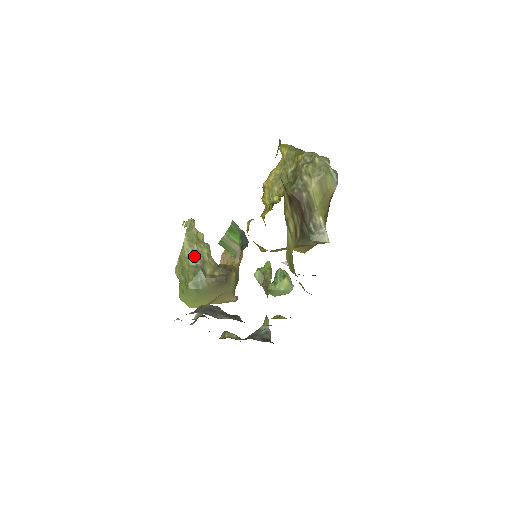
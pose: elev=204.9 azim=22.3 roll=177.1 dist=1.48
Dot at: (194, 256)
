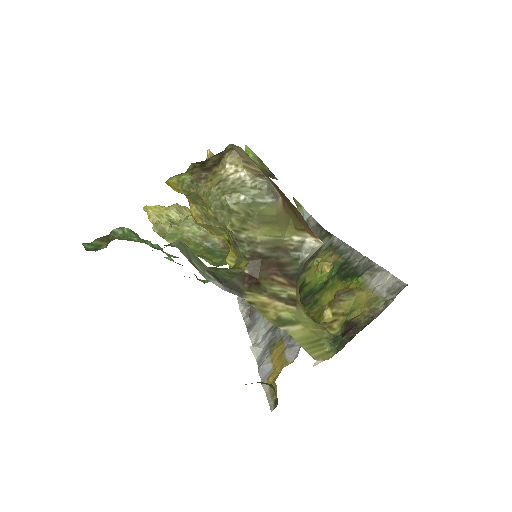
Dot at: (192, 244)
